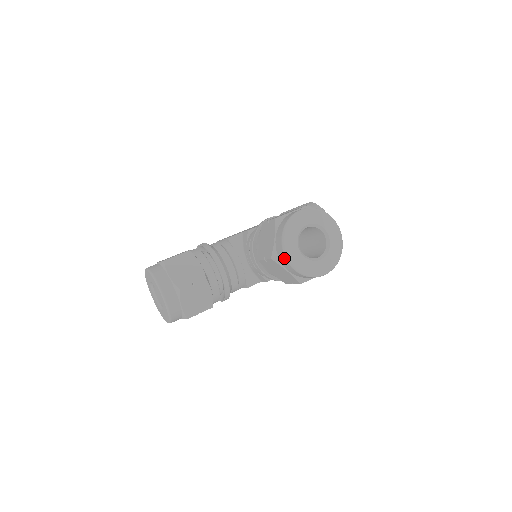
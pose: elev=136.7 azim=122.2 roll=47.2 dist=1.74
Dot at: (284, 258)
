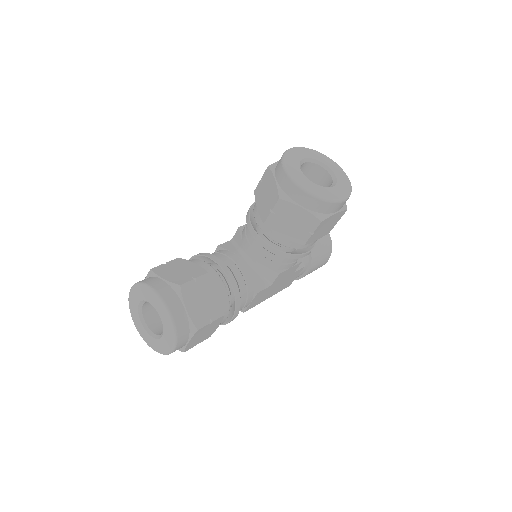
Dot at: (294, 187)
